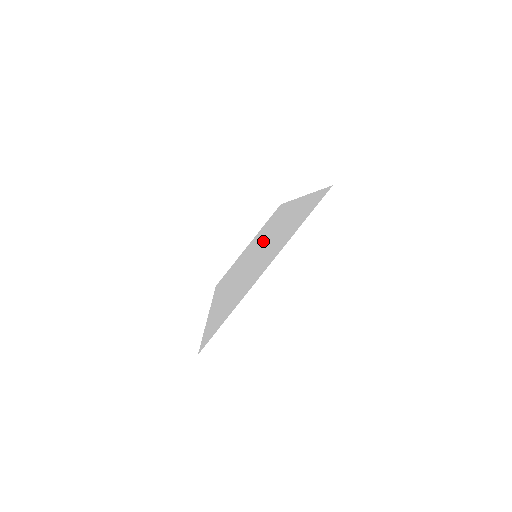
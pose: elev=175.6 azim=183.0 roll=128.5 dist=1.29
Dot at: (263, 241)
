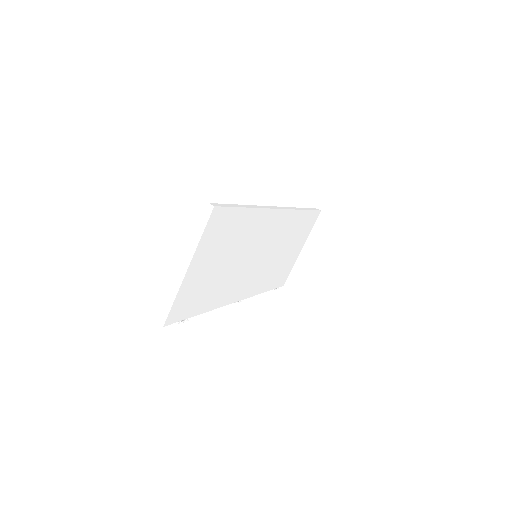
Dot at: occluded
